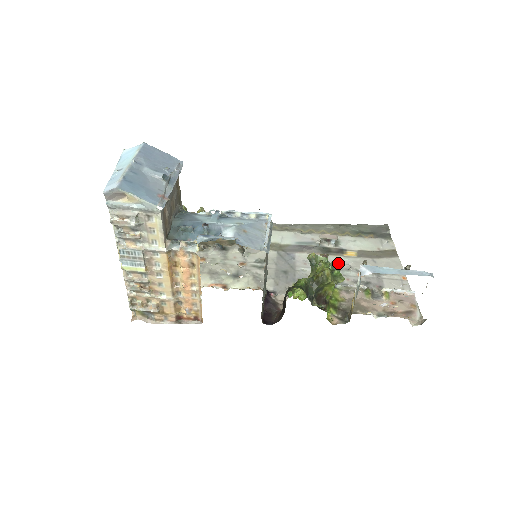
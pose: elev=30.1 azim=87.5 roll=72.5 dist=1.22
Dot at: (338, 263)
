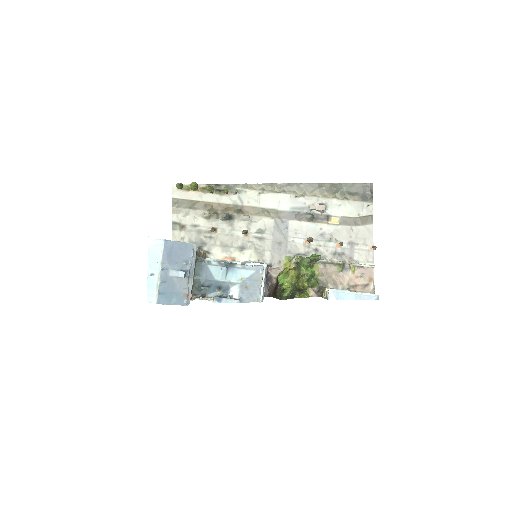
Dot at: (318, 257)
